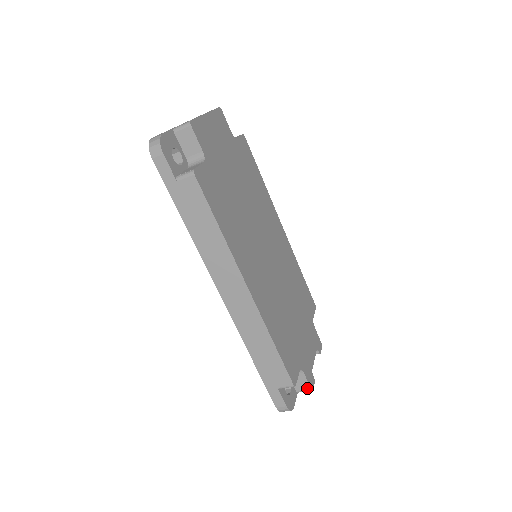
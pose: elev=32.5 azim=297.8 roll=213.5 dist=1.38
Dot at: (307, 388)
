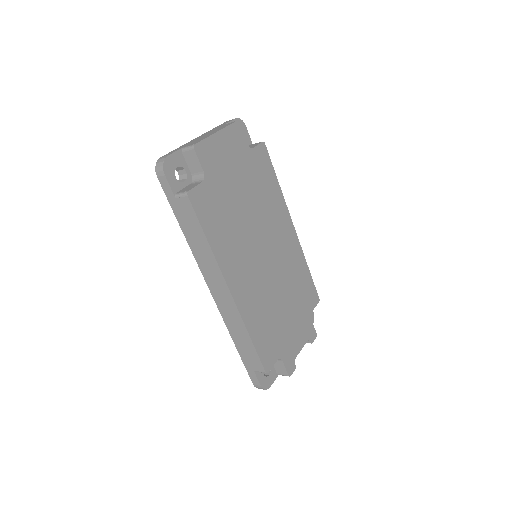
Dot at: (285, 374)
